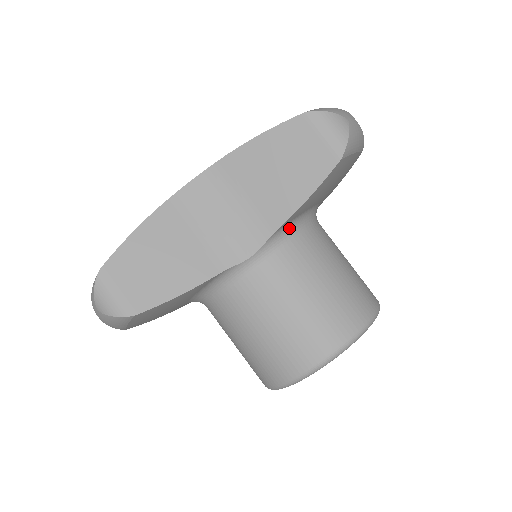
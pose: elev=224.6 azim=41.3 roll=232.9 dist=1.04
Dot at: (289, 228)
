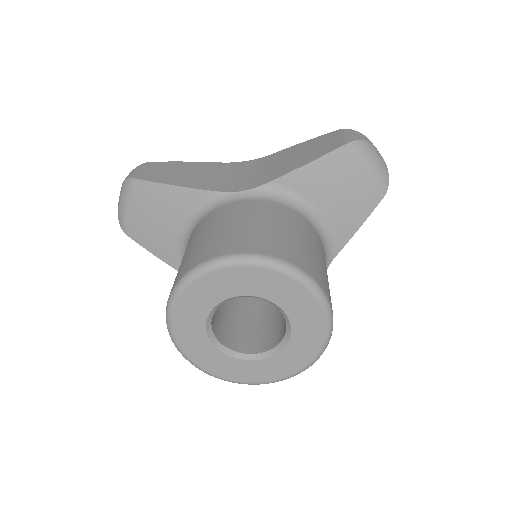
Dot at: (285, 195)
